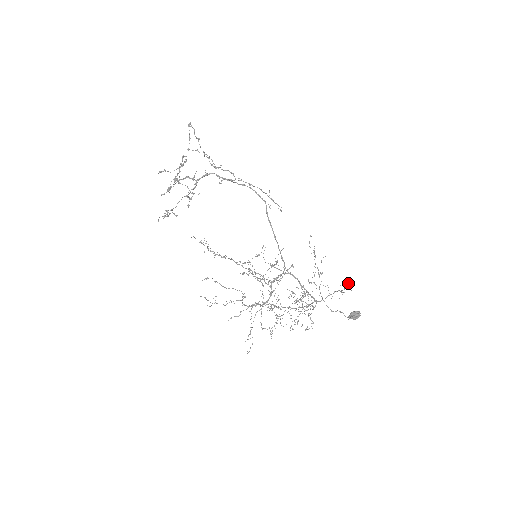
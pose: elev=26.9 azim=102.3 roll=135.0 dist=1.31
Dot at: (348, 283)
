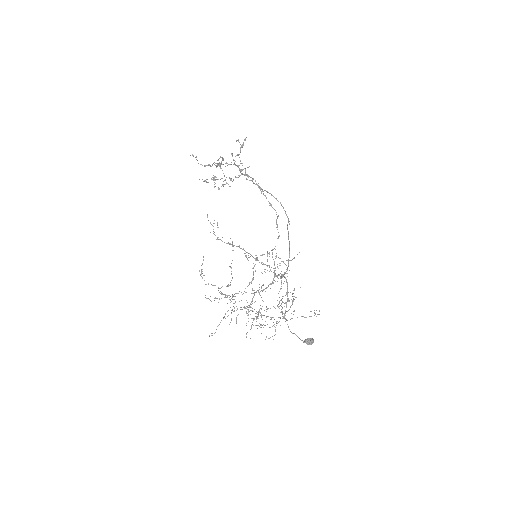
Dot at: occluded
